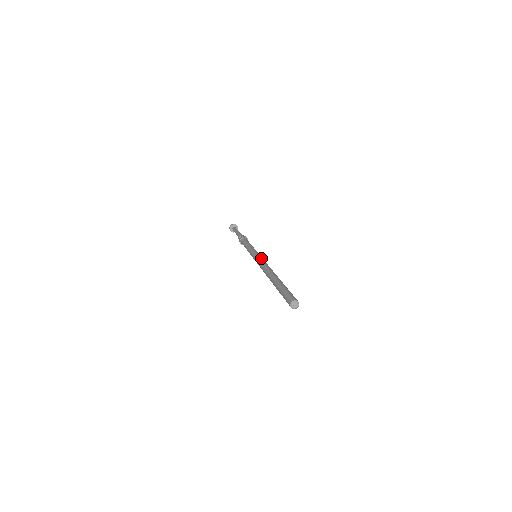
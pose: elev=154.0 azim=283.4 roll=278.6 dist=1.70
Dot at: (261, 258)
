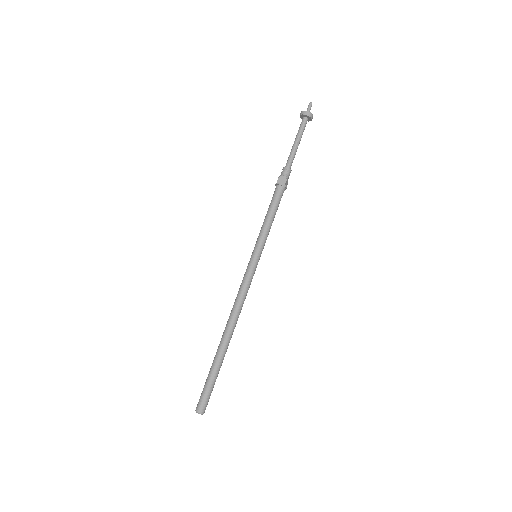
Dot at: (247, 279)
